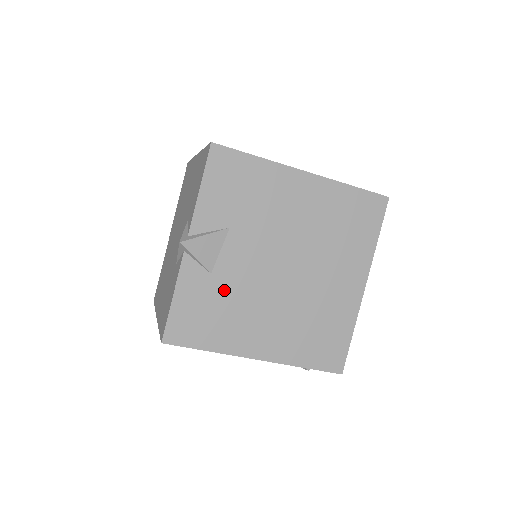
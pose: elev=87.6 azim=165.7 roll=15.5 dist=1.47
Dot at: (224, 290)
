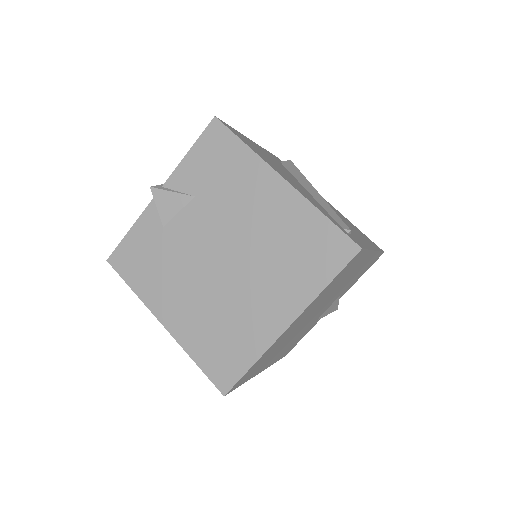
Dot at: (166, 247)
